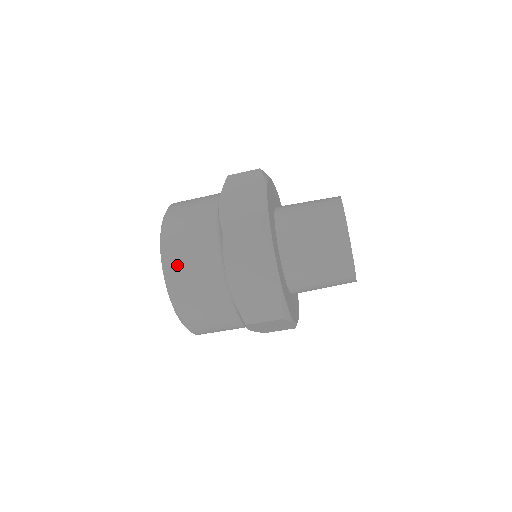
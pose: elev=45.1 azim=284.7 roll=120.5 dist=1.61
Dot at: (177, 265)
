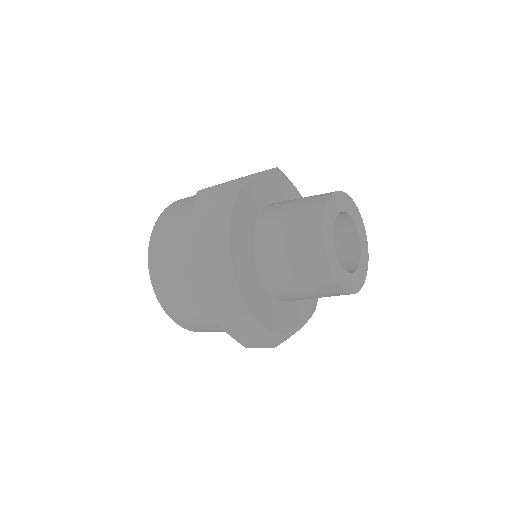
Dot at: (169, 303)
